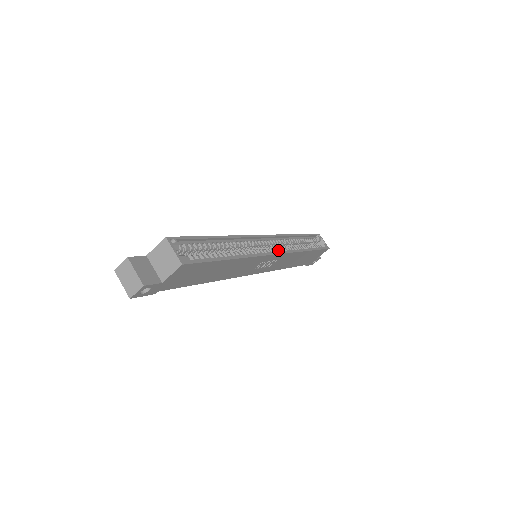
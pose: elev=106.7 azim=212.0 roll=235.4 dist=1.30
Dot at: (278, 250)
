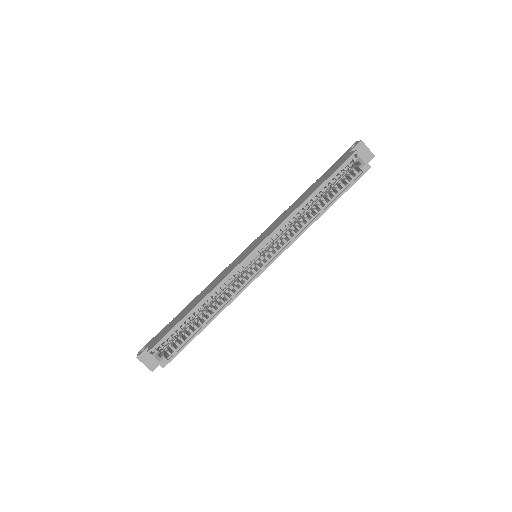
Dot at: (271, 255)
